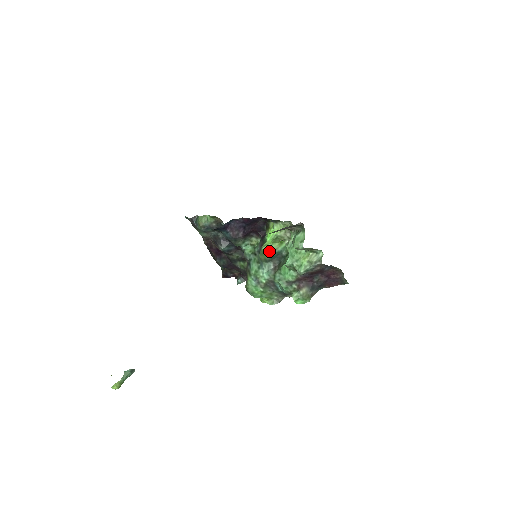
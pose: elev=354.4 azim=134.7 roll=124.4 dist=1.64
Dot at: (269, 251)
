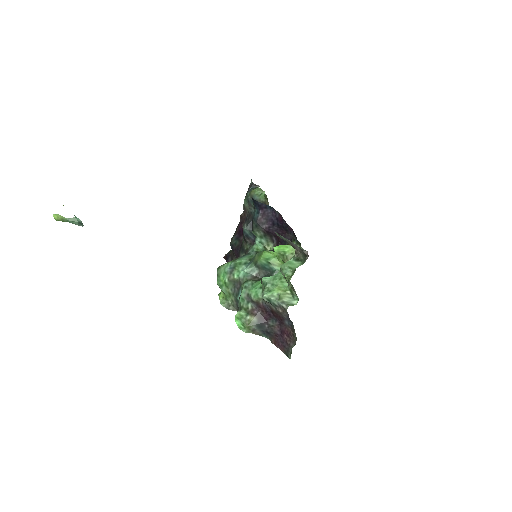
Dot at: (266, 259)
